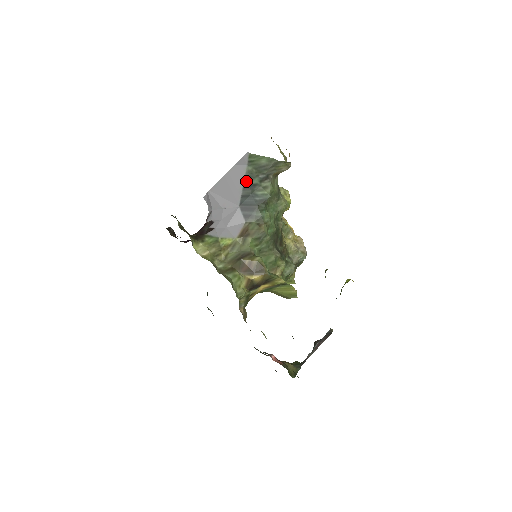
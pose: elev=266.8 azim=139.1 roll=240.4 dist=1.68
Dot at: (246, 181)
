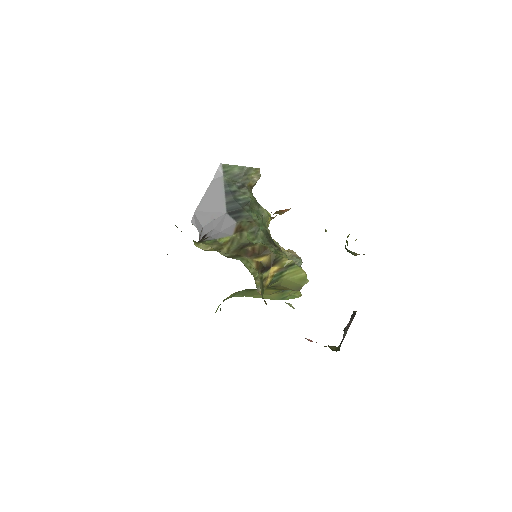
Dot at: (226, 189)
